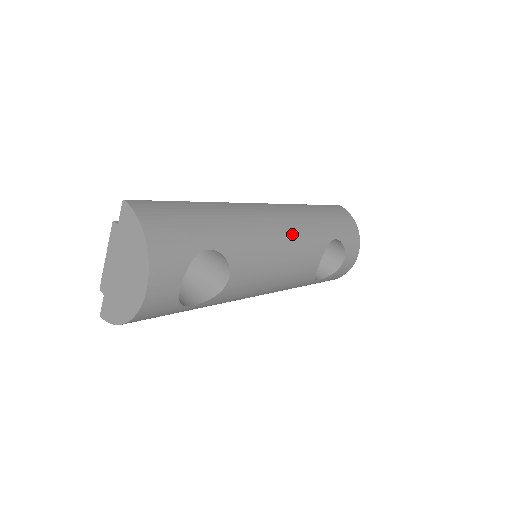
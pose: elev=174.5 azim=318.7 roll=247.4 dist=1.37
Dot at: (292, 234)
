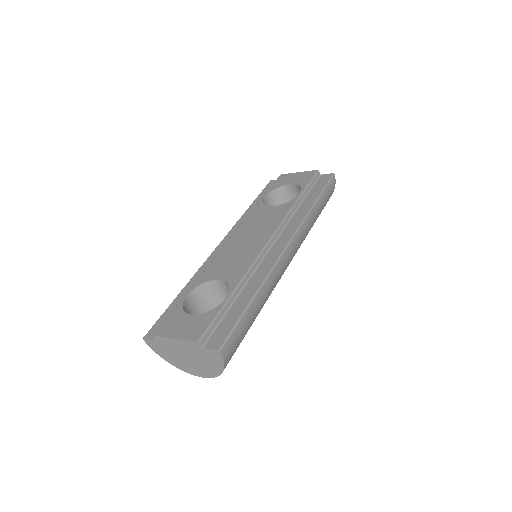
Dot at: occluded
